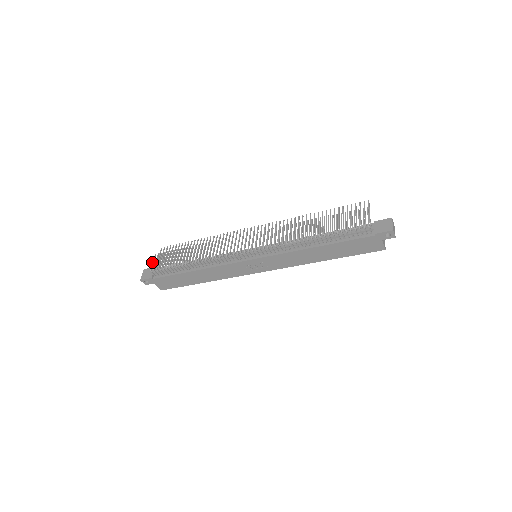
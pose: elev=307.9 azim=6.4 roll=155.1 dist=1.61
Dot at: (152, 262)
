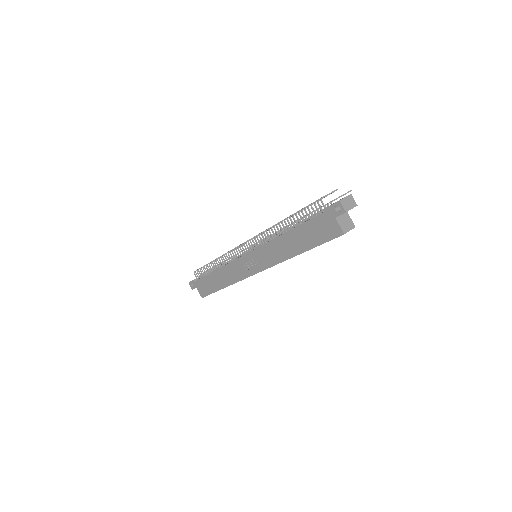
Dot at: occluded
